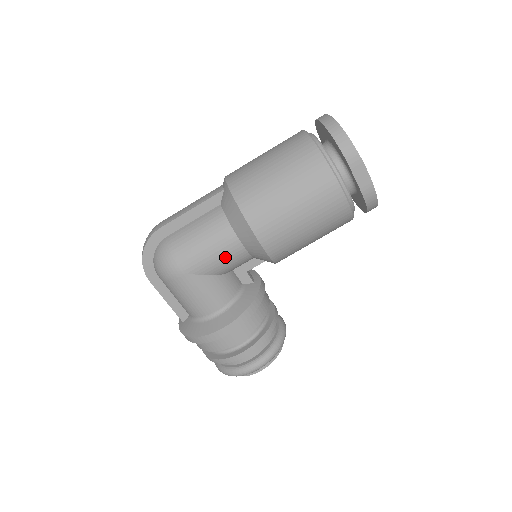
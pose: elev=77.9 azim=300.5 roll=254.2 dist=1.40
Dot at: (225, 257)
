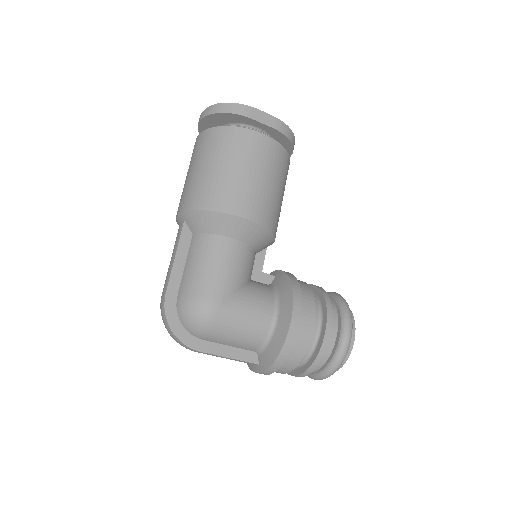
Dot at: (235, 262)
